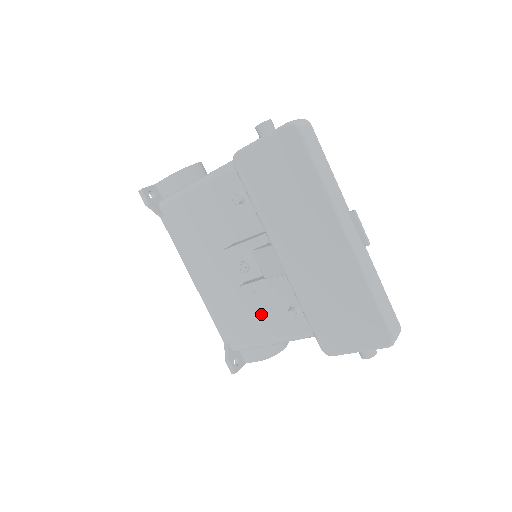
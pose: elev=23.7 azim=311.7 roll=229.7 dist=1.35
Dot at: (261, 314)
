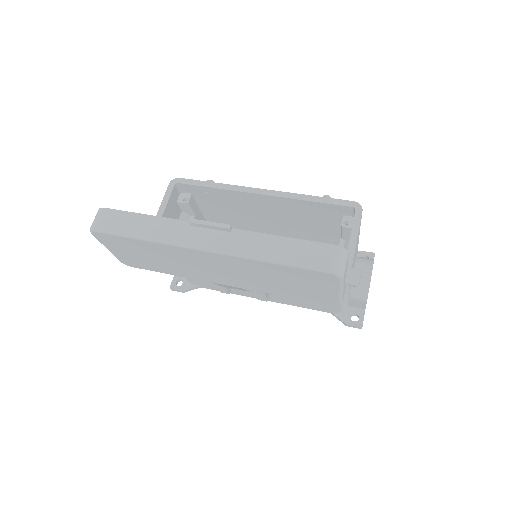
Dot at: occluded
